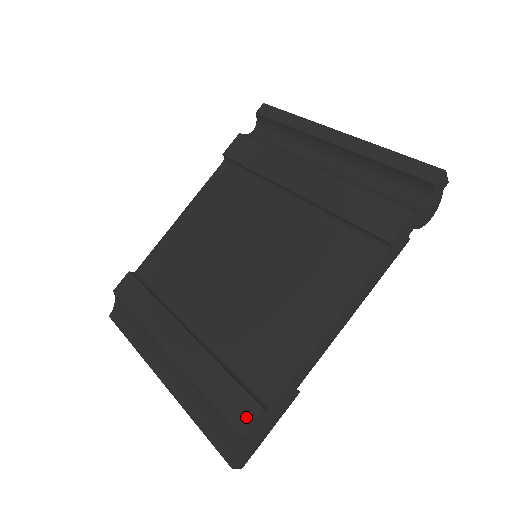
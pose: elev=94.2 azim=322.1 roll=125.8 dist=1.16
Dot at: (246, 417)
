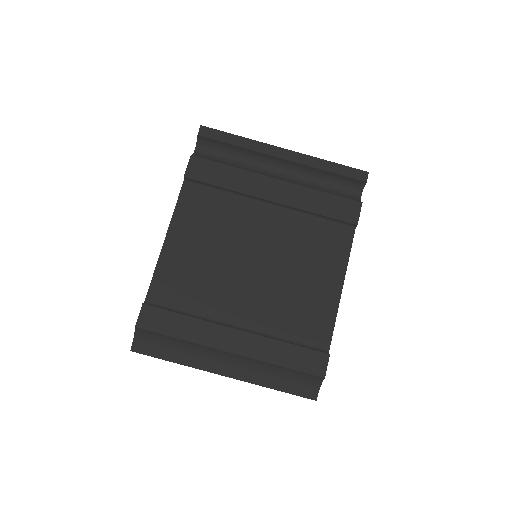
Dot at: (321, 365)
